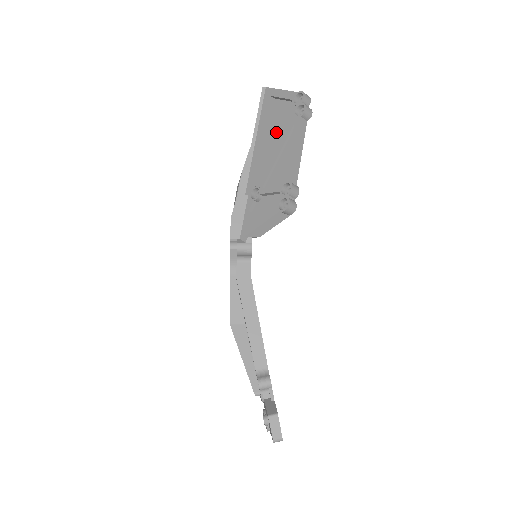
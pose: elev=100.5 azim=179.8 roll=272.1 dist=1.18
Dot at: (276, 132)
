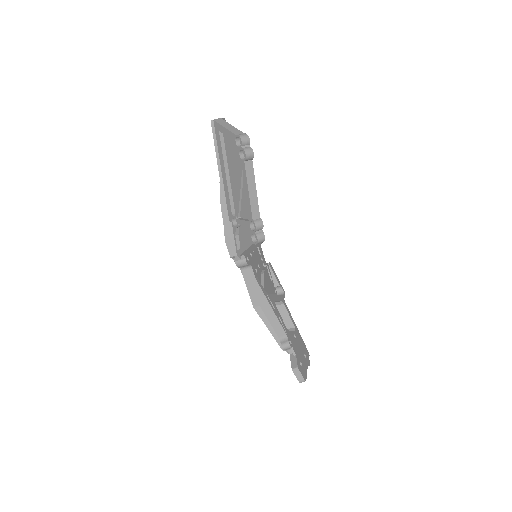
Dot at: (233, 167)
